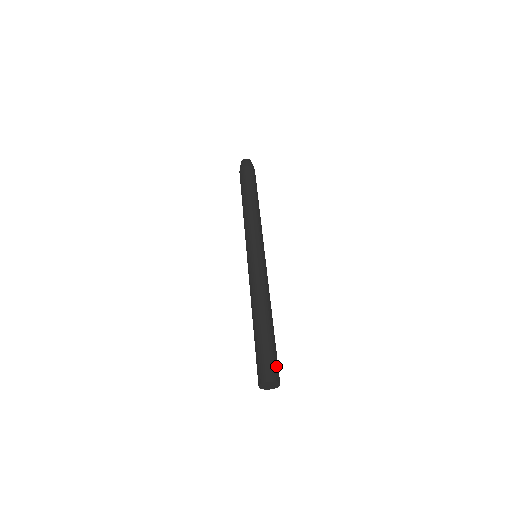
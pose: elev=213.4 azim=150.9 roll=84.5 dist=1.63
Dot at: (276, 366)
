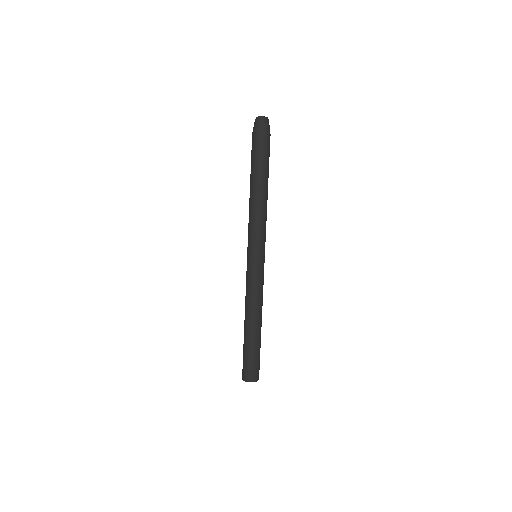
Dot at: (250, 369)
